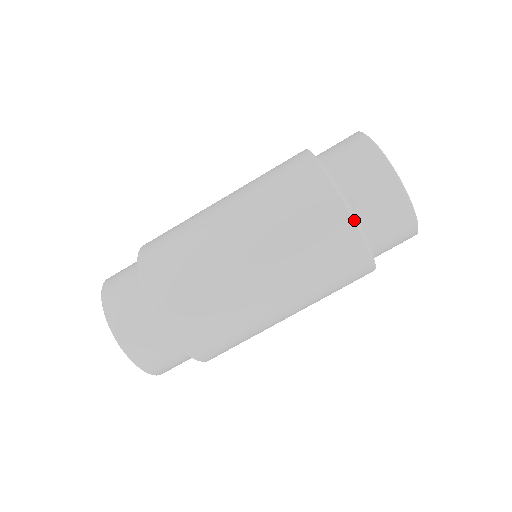
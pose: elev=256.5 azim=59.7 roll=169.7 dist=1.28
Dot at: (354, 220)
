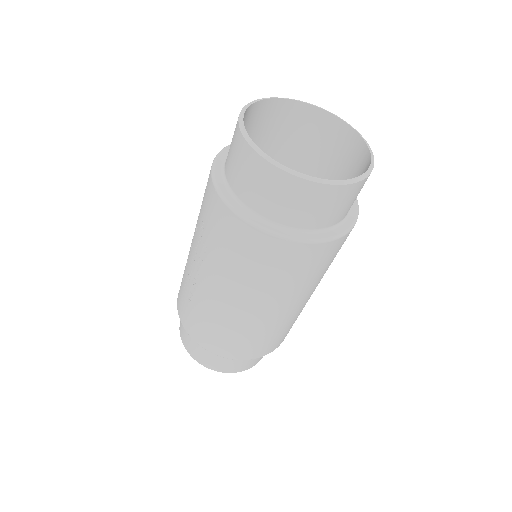
Dot at: (325, 241)
